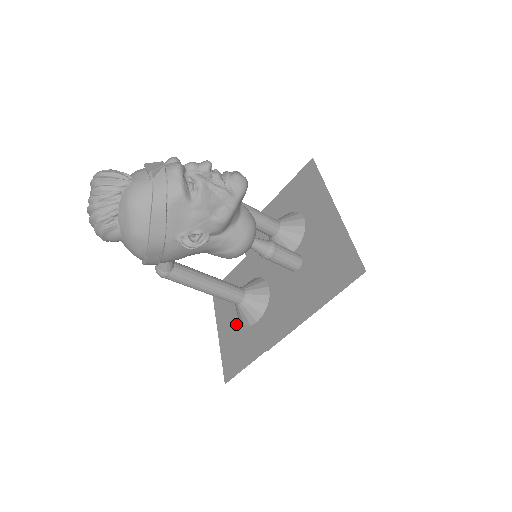
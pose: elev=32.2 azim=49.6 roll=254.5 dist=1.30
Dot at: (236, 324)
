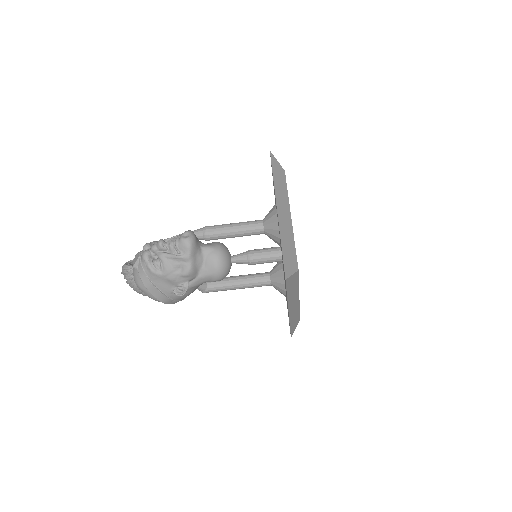
Dot at: occluded
